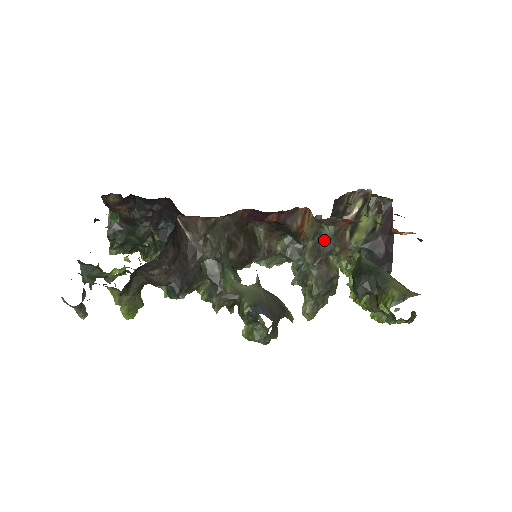
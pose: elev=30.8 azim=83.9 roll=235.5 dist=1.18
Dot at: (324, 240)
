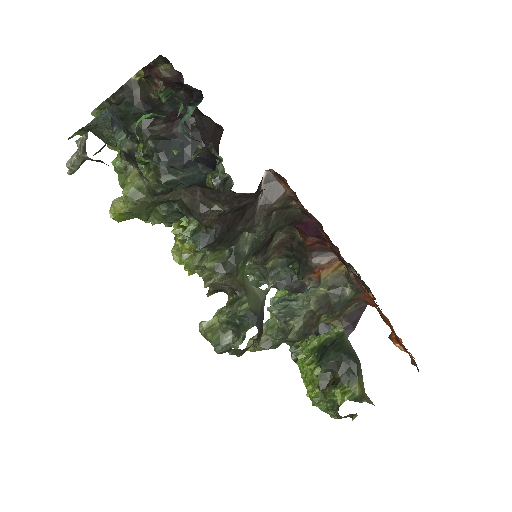
Dot at: (338, 298)
